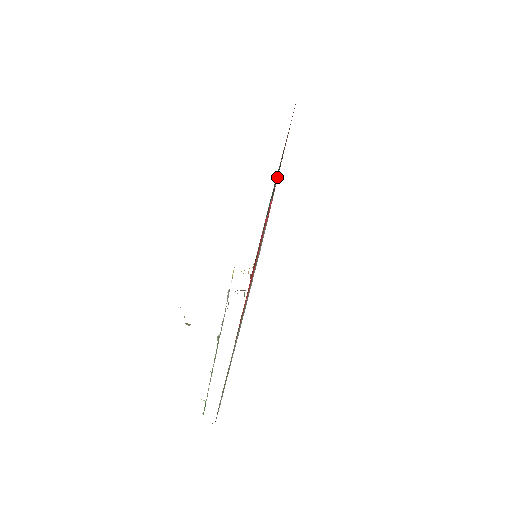
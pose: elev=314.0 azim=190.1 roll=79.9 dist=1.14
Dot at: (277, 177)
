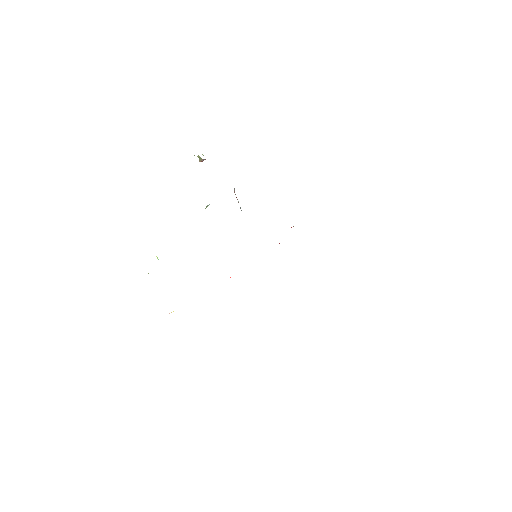
Dot at: occluded
